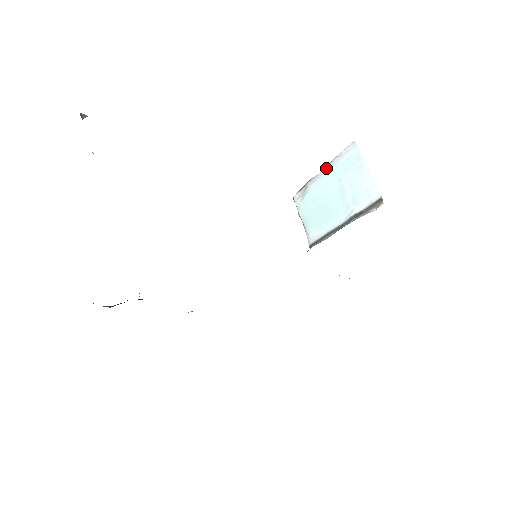
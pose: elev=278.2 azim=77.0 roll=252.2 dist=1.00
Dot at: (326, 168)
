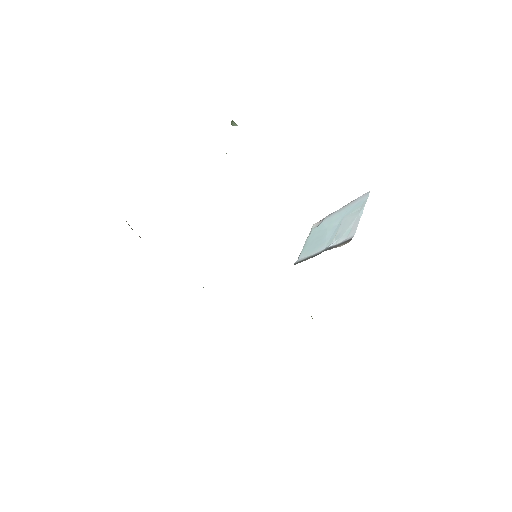
Dot at: (342, 208)
